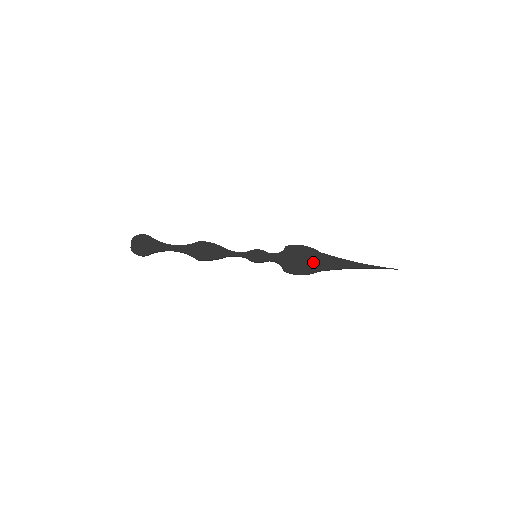
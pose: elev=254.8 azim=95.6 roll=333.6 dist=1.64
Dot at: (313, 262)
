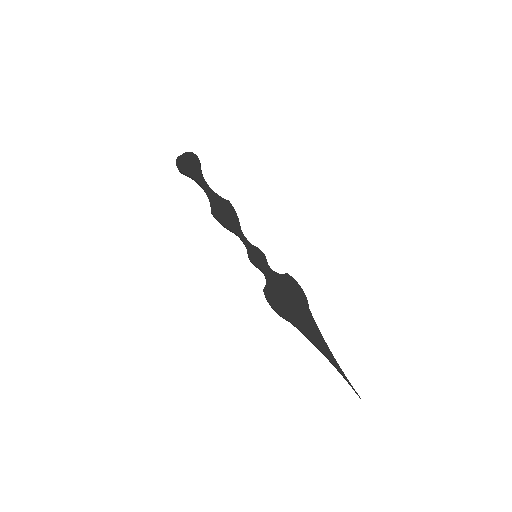
Dot at: (294, 309)
